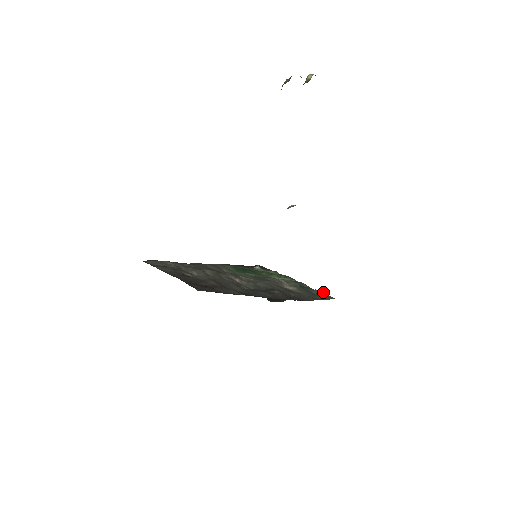
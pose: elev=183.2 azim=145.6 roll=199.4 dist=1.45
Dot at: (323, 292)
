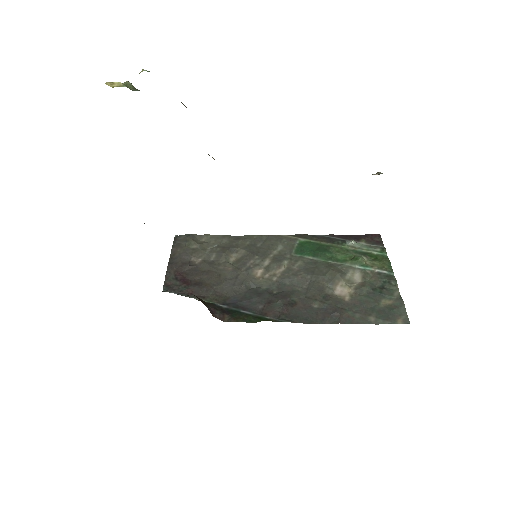
Dot at: (404, 305)
